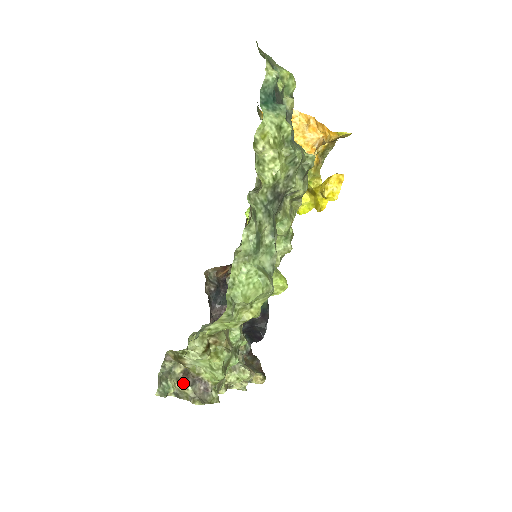
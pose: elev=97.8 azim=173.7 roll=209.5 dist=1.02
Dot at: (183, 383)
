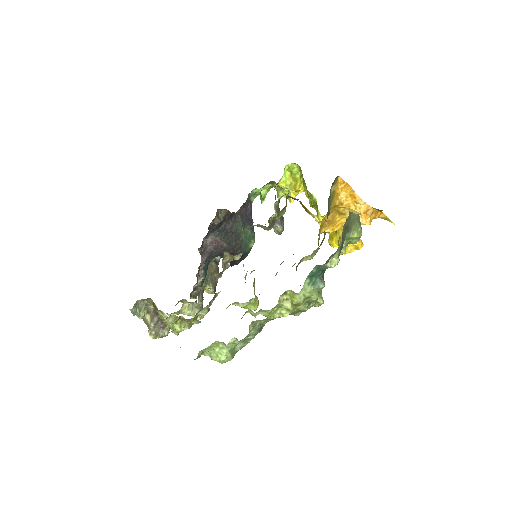
Dot at: (150, 316)
